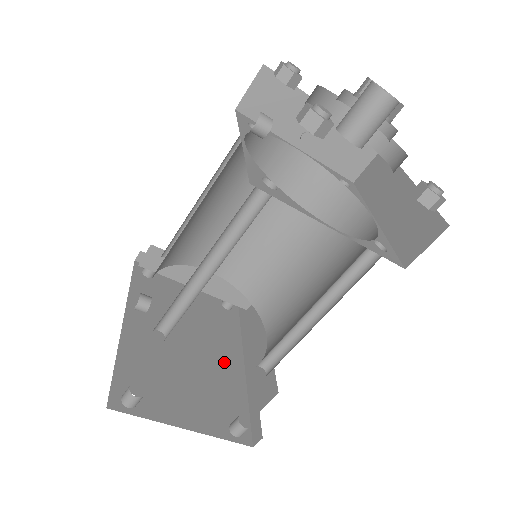
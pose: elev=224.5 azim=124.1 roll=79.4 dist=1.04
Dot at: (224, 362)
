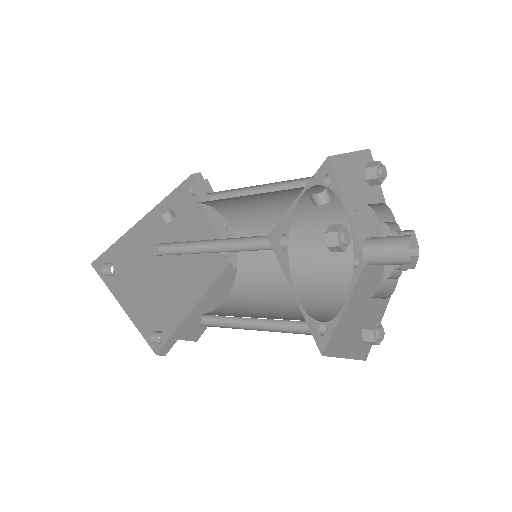
Dot at: (187, 289)
